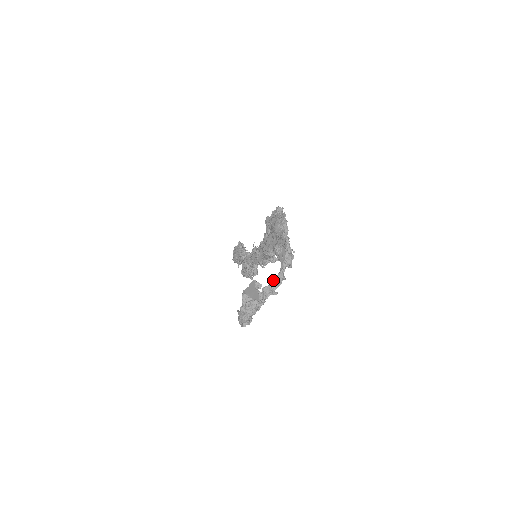
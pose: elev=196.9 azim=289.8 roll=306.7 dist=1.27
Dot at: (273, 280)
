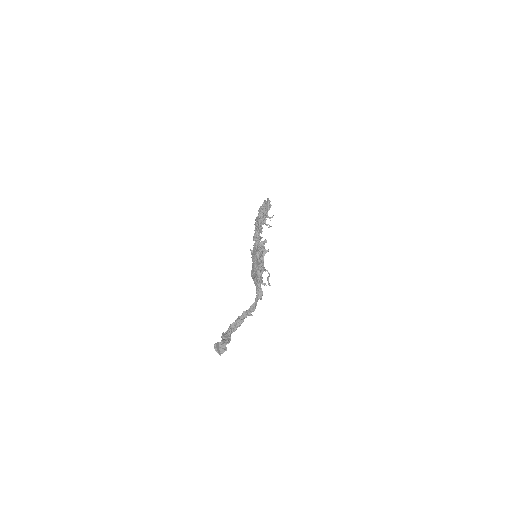
Dot at: (249, 308)
